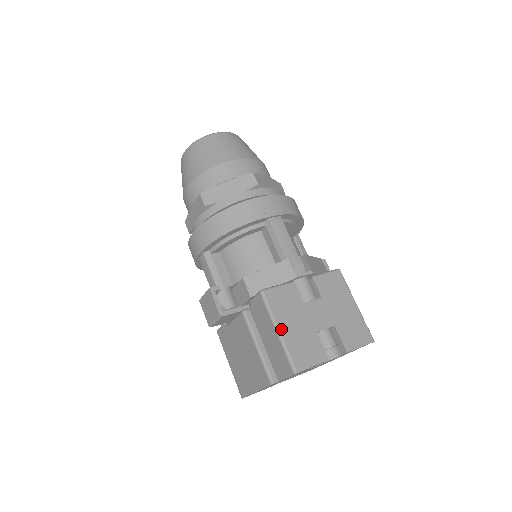
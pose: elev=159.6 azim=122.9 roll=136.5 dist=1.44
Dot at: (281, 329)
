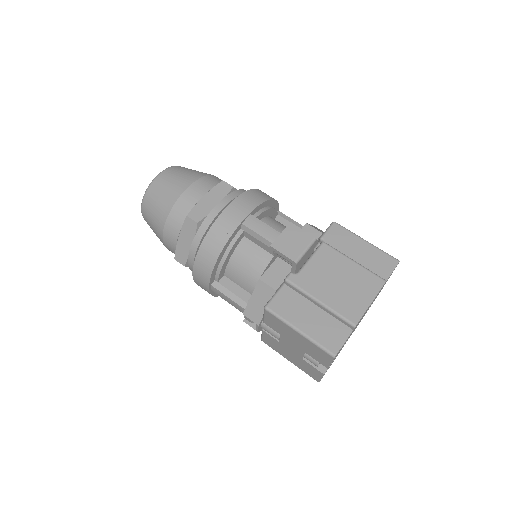
Dot at: (365, 241)
